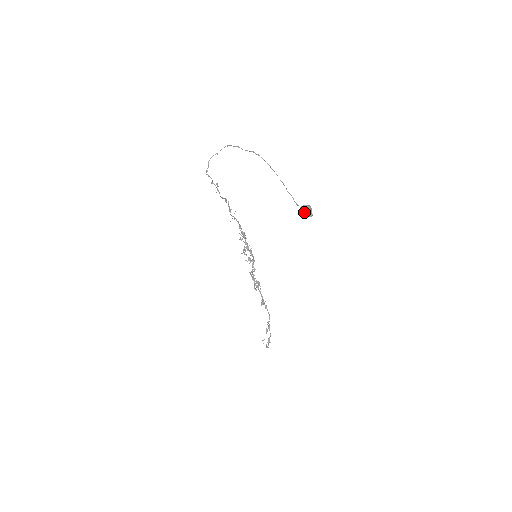
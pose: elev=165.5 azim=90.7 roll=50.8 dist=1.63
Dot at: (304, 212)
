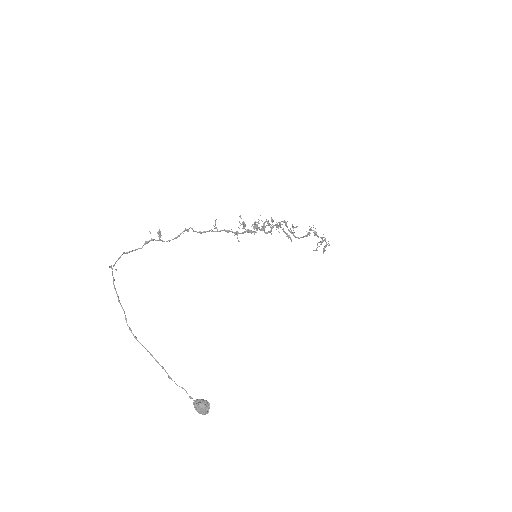
Dot at: (196, 410)
